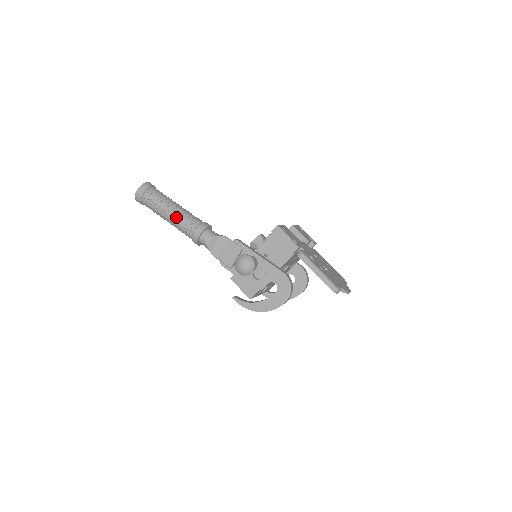
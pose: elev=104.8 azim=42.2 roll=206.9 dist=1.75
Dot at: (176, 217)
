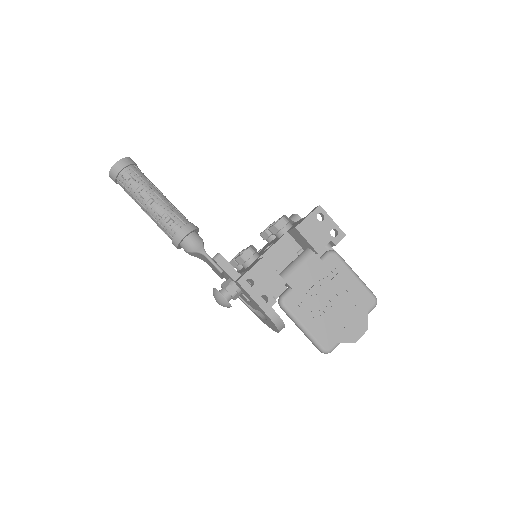
Dot at: (152, 219)
